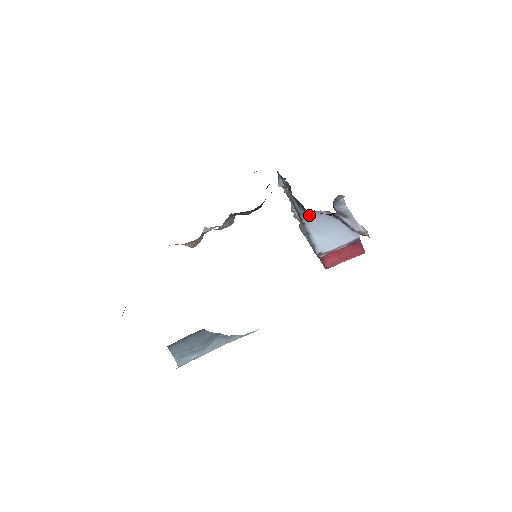
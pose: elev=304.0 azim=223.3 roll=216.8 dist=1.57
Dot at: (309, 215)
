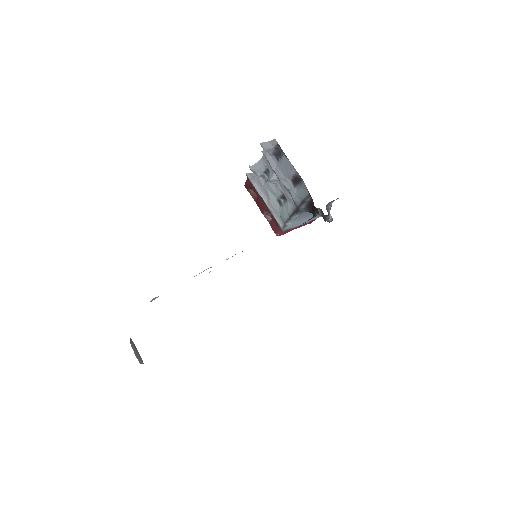
Dot at: occluded
